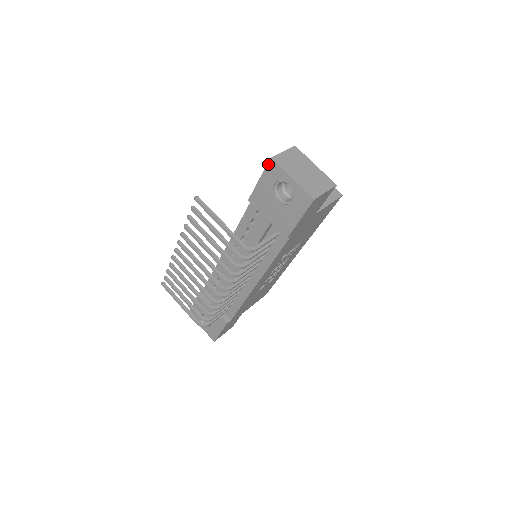
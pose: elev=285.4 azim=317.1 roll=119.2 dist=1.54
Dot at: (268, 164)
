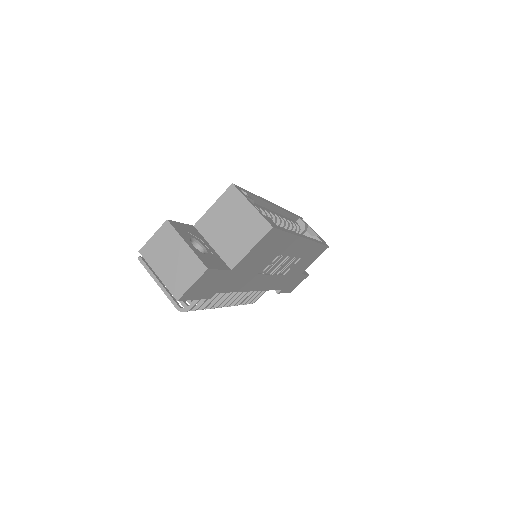
Dot at: occluded
